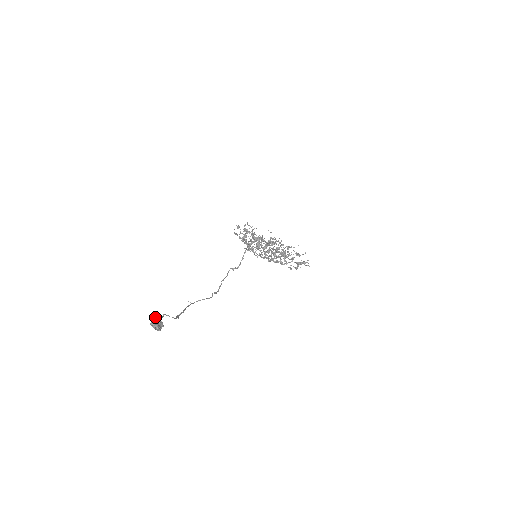
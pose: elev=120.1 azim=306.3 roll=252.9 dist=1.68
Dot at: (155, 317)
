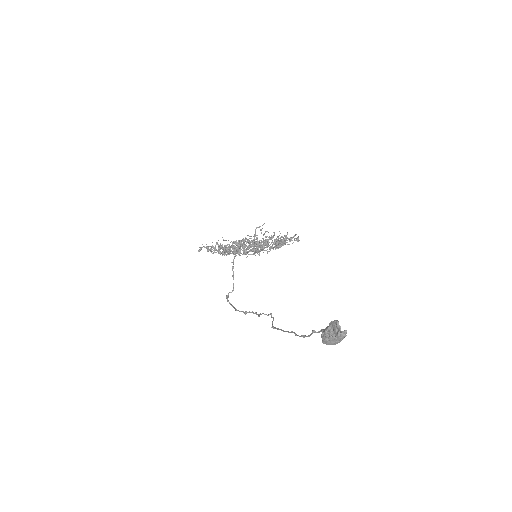
Dot at: (332, 327)
